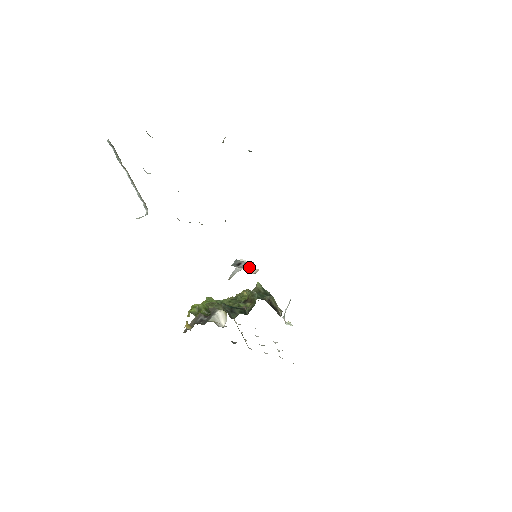
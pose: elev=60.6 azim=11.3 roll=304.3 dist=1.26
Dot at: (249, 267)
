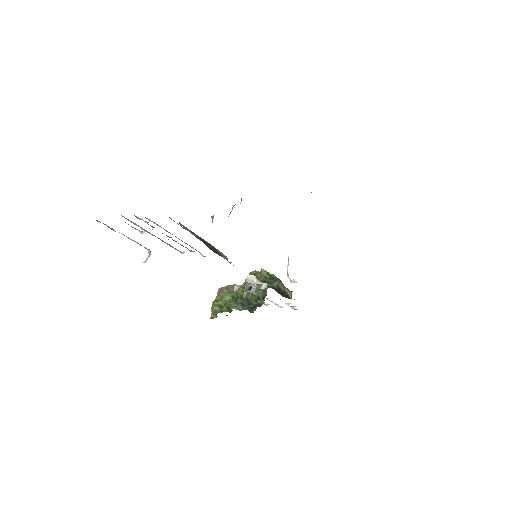
Dot at: (257, 282)
